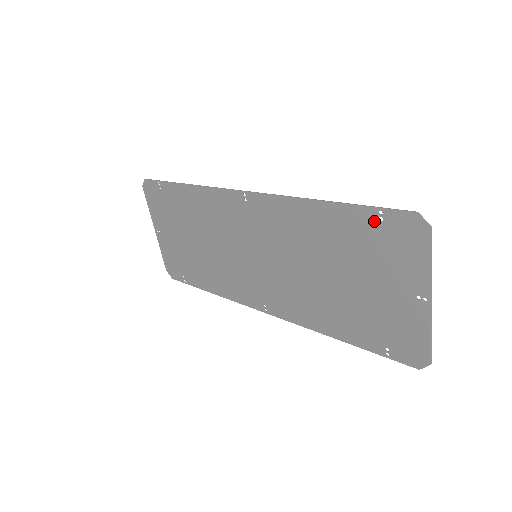
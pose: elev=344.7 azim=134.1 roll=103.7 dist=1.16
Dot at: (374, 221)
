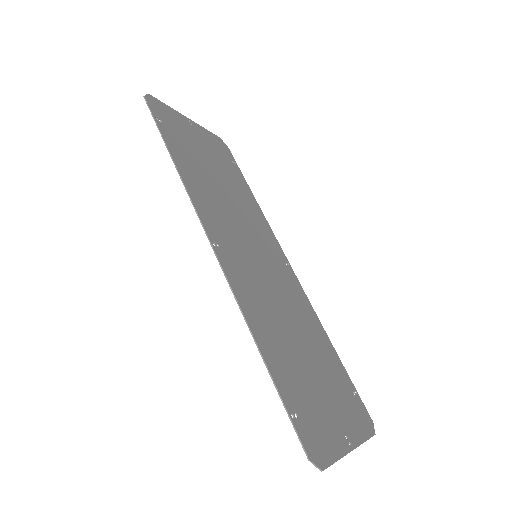
Dot at: (293, 408)
